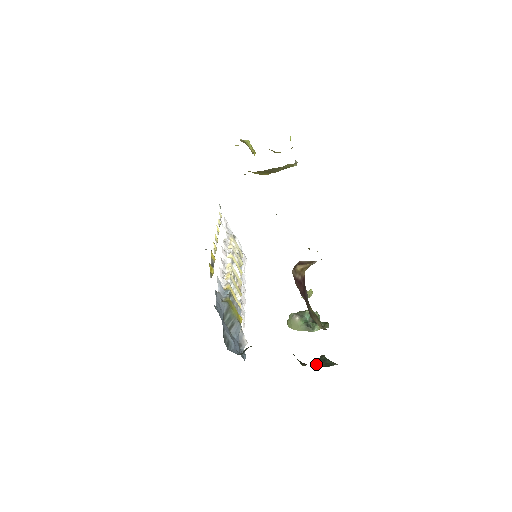
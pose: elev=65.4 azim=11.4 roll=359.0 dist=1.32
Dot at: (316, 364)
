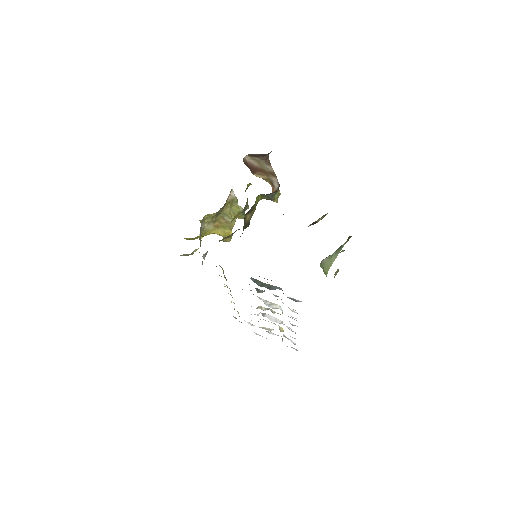
Dot at: occluded
